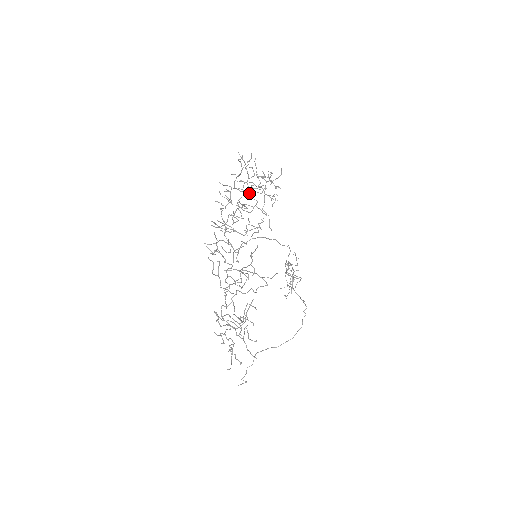
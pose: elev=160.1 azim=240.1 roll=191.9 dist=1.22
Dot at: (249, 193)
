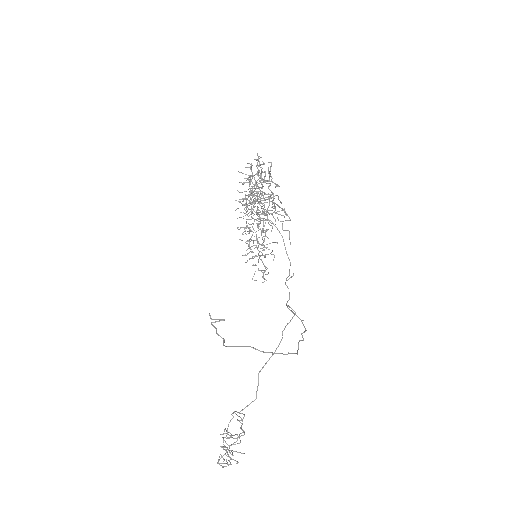
Dot at: (252, 240)
